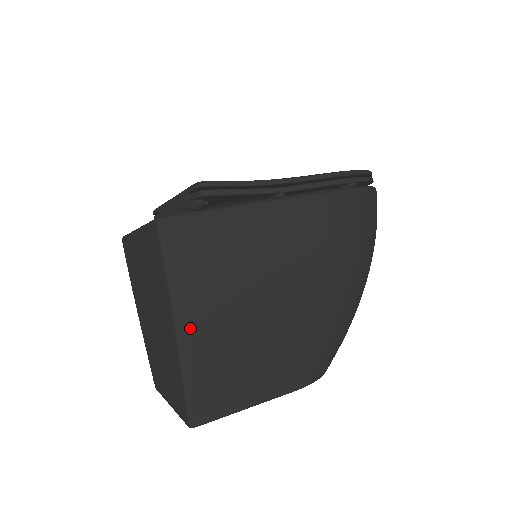
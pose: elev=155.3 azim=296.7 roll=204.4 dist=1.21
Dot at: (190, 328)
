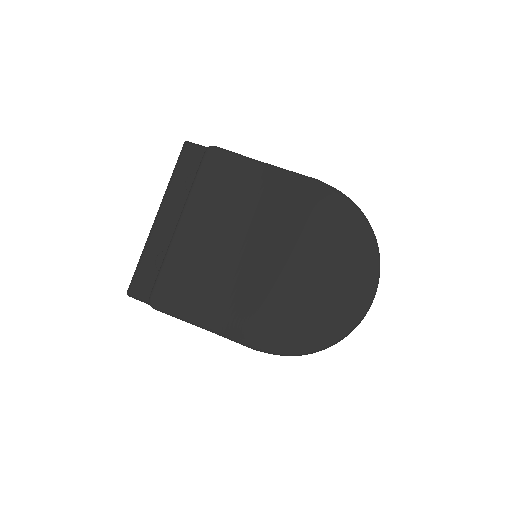
Dot at: occluded
